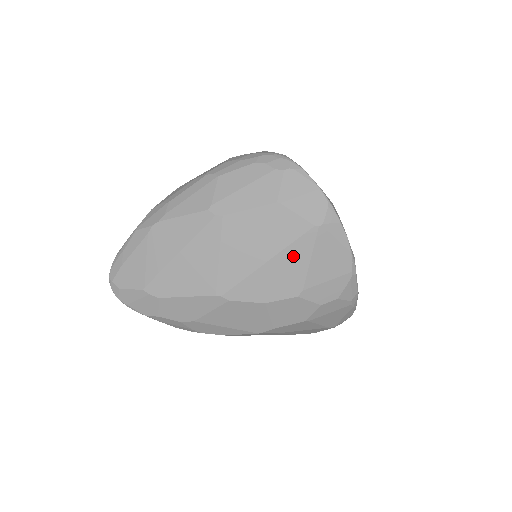
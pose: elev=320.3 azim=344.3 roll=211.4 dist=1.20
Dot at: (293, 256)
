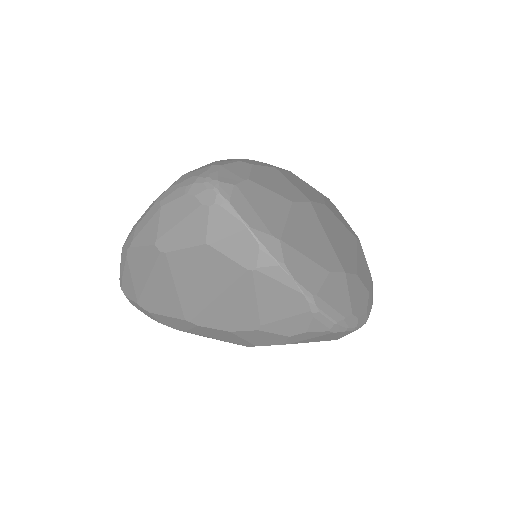
Dot at: (238, 295)
